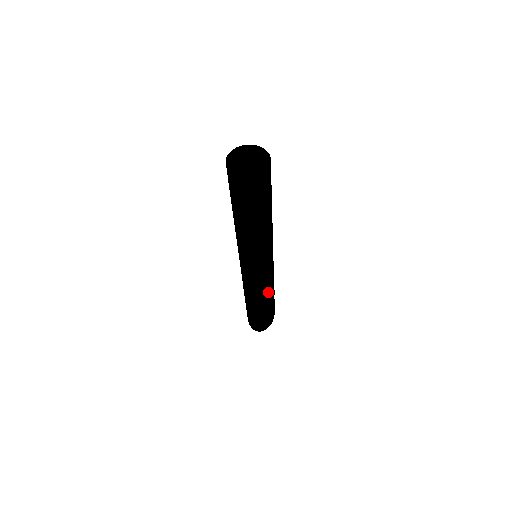
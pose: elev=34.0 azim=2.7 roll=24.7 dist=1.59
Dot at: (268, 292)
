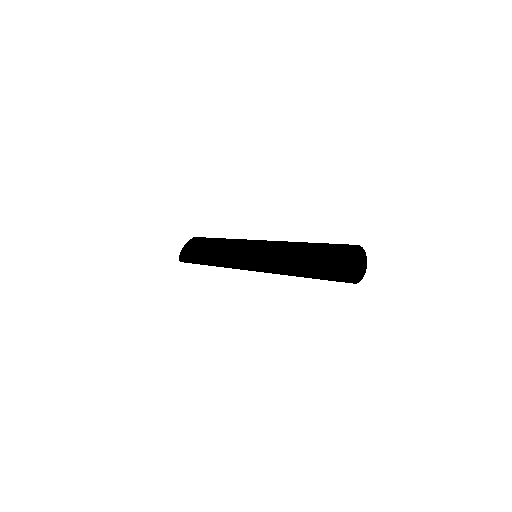
Dot at: occluded
